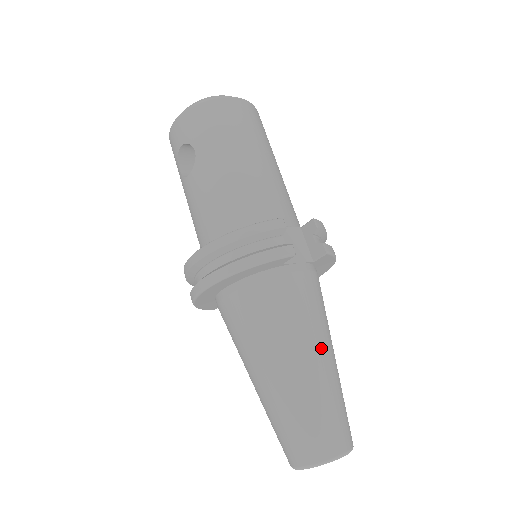
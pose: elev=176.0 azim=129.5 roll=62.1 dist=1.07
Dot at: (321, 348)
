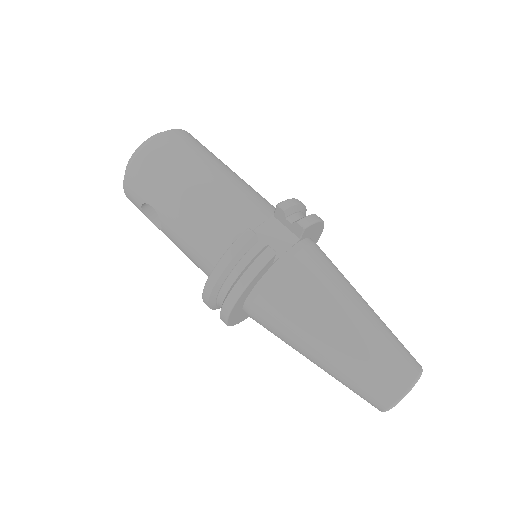
Dot at: (346, 310)
